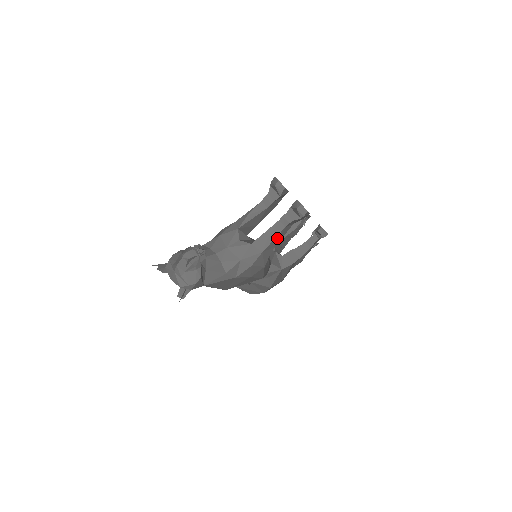
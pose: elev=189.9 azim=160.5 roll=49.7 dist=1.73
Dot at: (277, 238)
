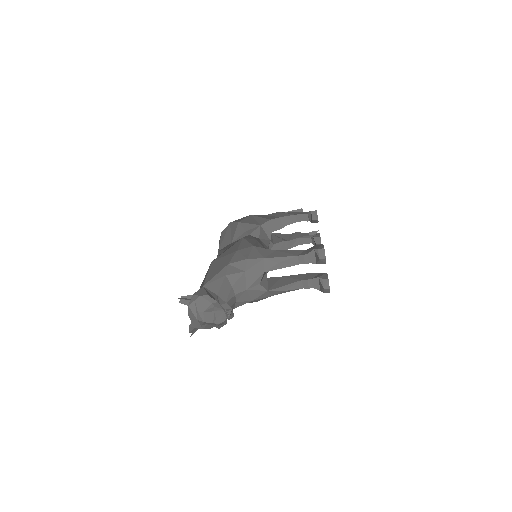
Dot at: occluded
